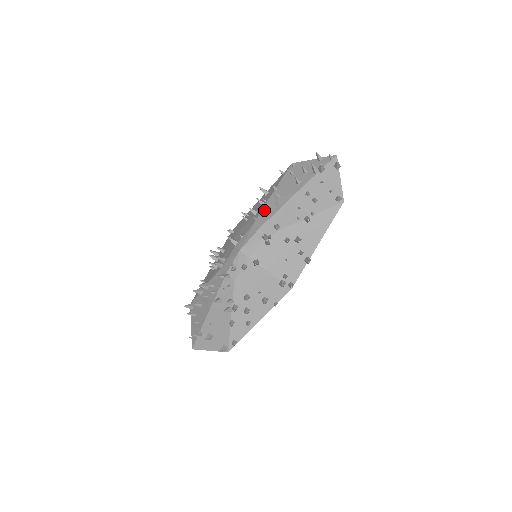
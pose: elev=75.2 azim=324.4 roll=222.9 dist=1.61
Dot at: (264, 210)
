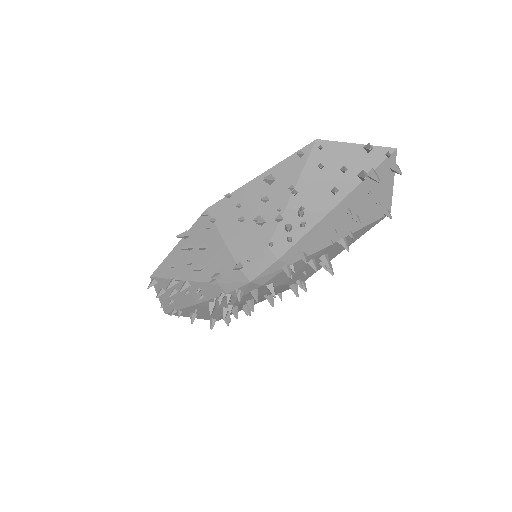
Dot at: (281, 229)
